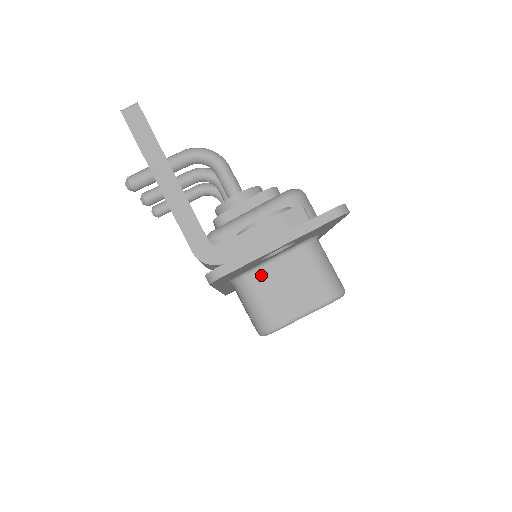
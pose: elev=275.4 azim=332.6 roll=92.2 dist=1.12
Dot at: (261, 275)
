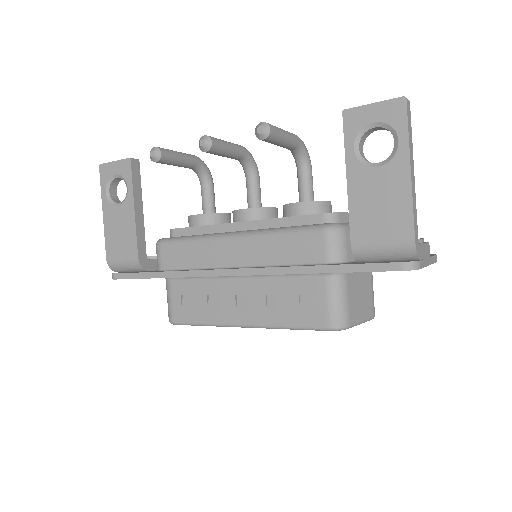
Dot at: (353, 278)
